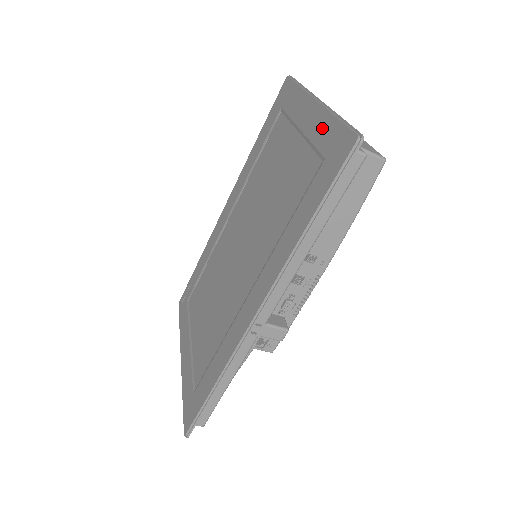
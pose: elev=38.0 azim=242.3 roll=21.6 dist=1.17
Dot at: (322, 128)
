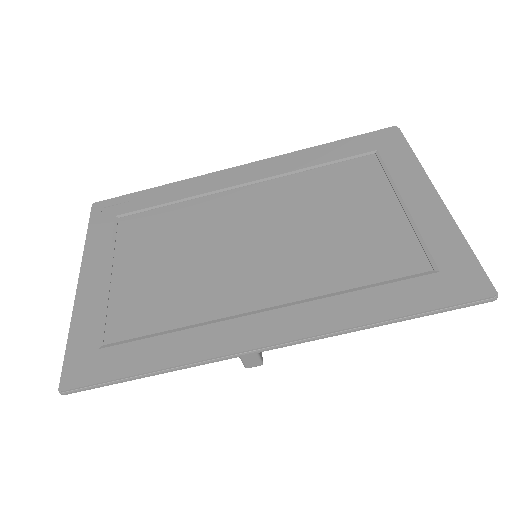
Dot at: (443, 236)
